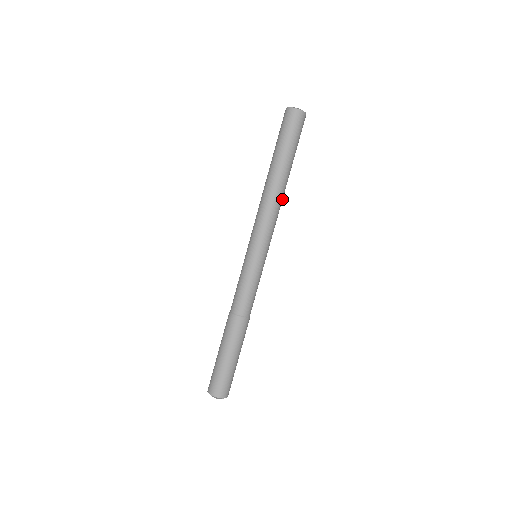
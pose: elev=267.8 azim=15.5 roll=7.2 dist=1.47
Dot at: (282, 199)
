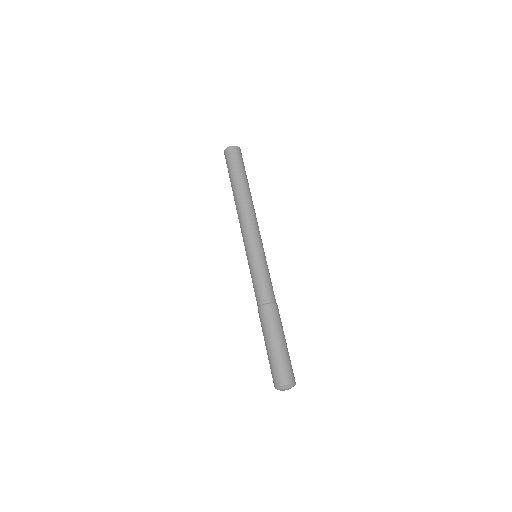
Dot at: (254, 209)
